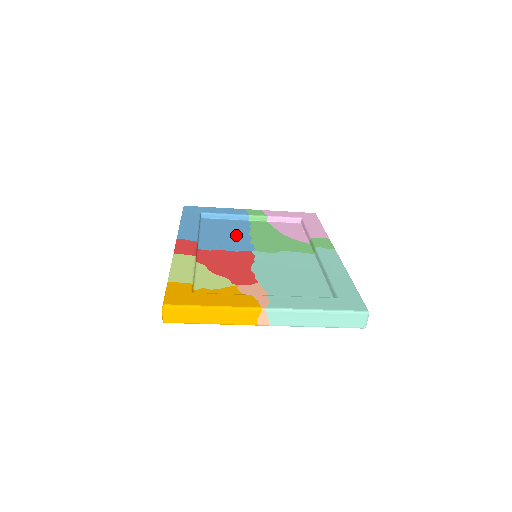
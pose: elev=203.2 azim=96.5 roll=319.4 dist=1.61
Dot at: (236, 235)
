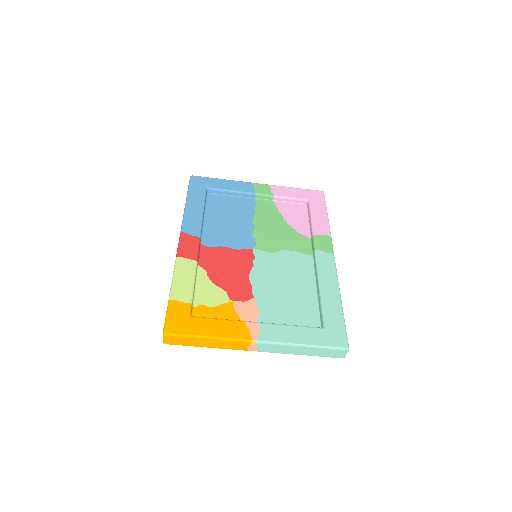
Dot at: (240, 223)
